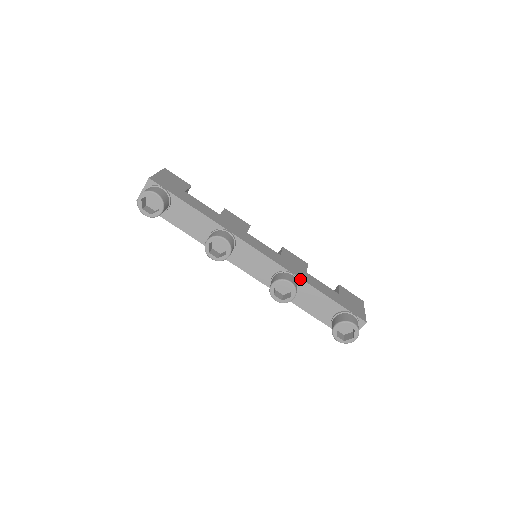
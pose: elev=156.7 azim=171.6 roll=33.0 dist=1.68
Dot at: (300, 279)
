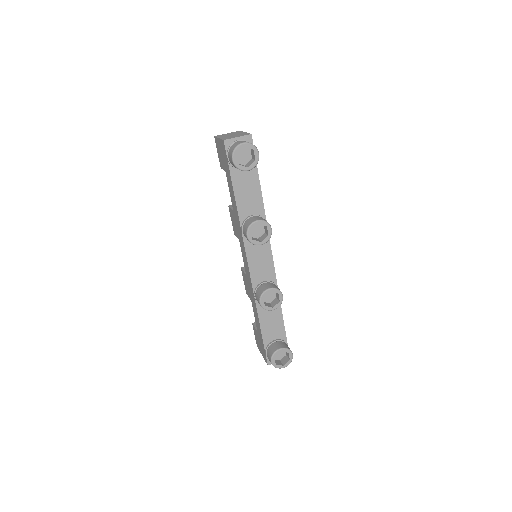
Dot at: occluded
